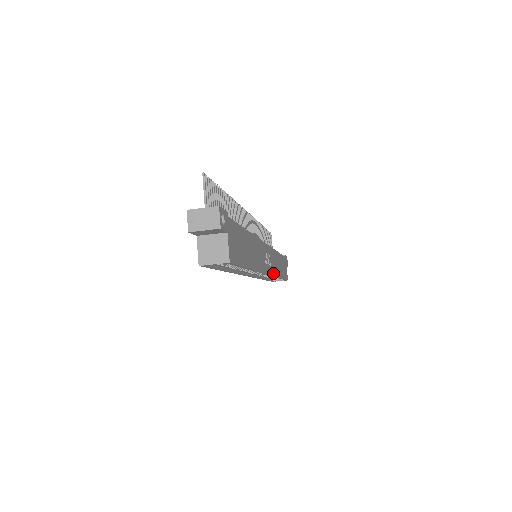
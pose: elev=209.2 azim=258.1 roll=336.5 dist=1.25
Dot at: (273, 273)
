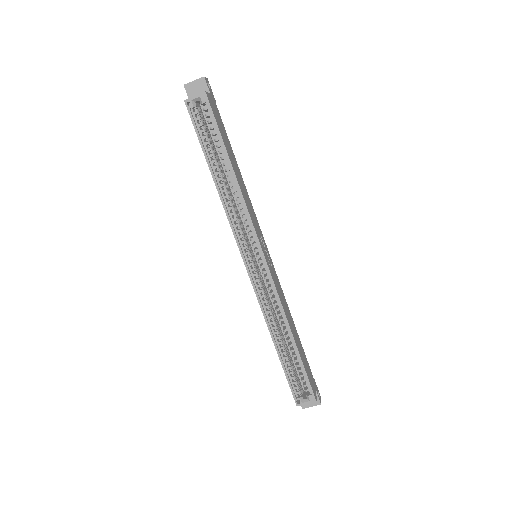
Dot at: (275, 286)
